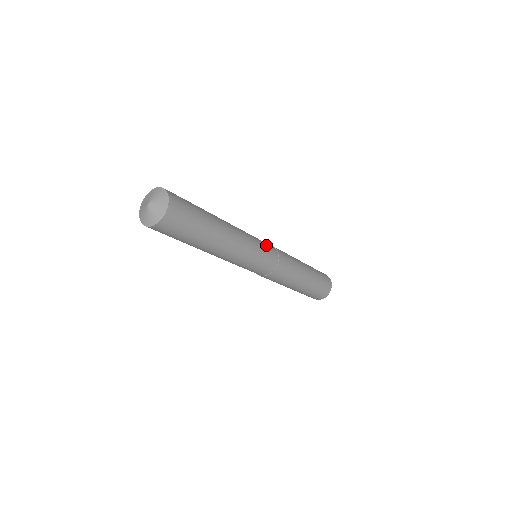
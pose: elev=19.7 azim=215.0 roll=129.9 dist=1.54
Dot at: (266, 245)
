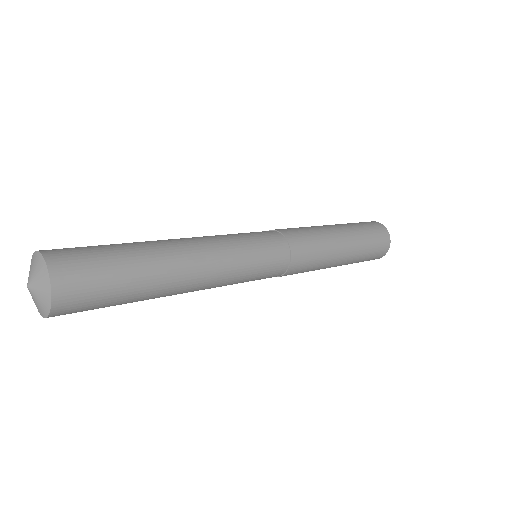
Dot at: (266, 244)
